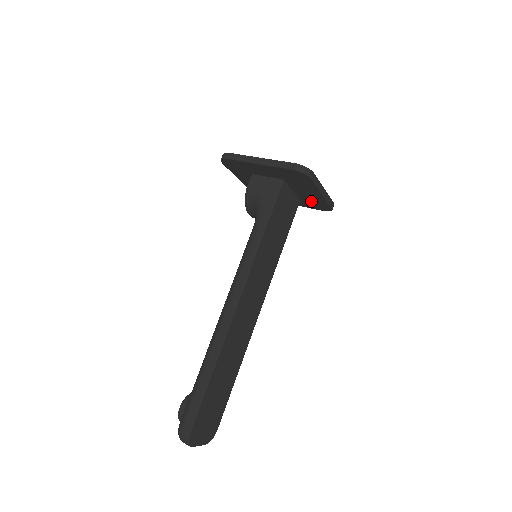
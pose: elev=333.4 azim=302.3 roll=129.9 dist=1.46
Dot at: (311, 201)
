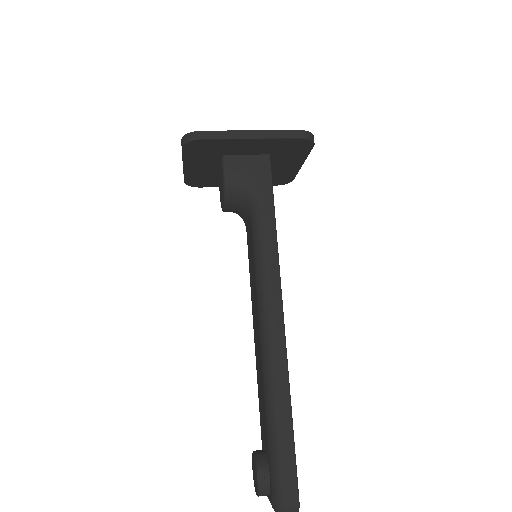
Dot at: (273, 176)
